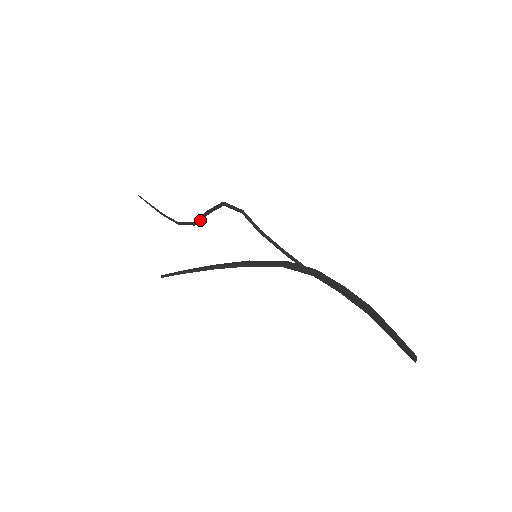
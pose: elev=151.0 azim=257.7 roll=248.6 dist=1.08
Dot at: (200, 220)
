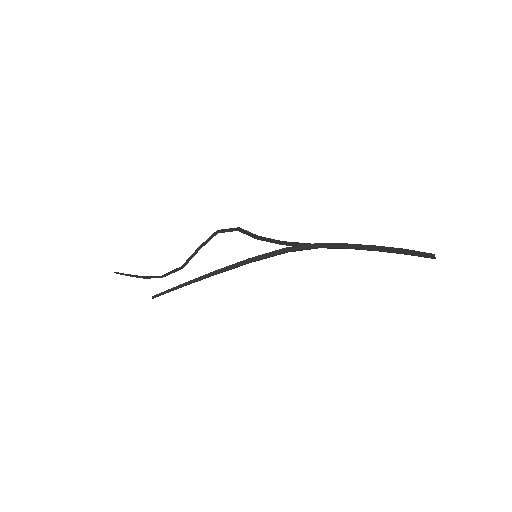
Dot at: (189, 260)
